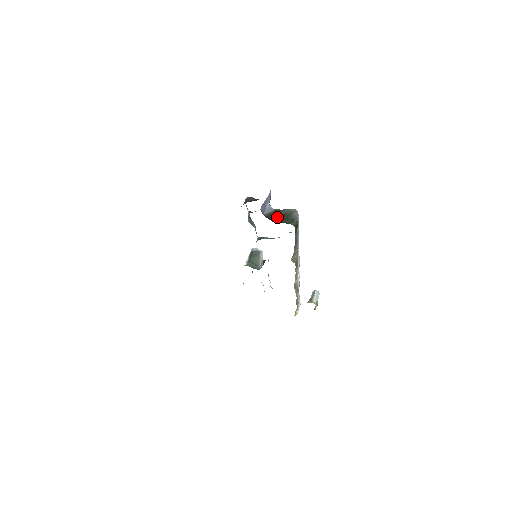
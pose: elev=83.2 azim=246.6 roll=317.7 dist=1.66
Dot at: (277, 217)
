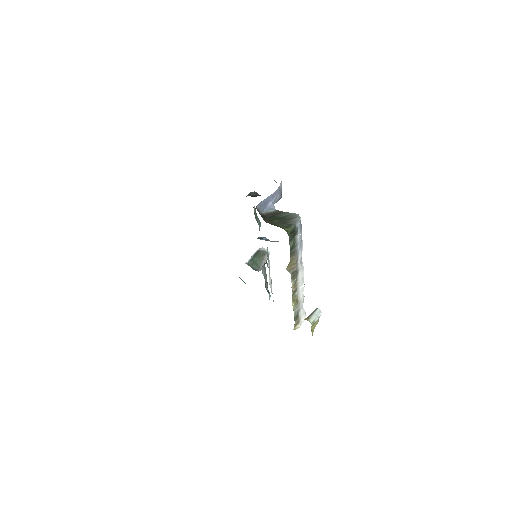
Dot at: (275, 219)
